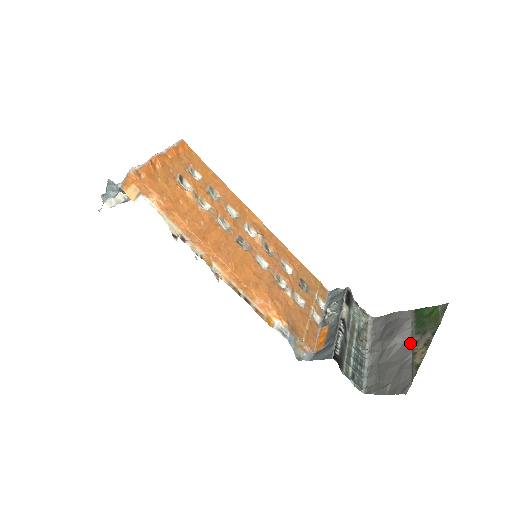
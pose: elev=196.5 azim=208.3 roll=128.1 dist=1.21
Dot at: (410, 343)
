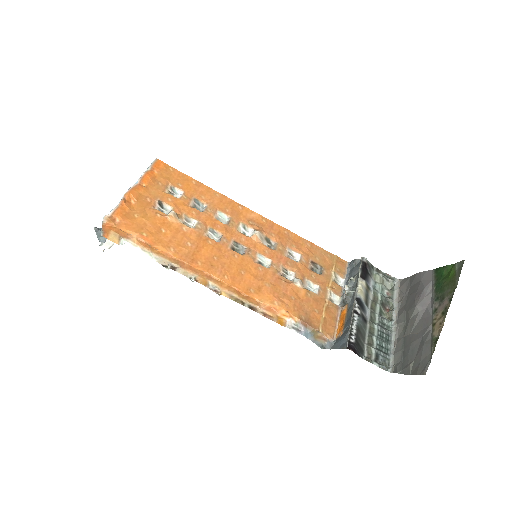
Dot at: (430, 312)
